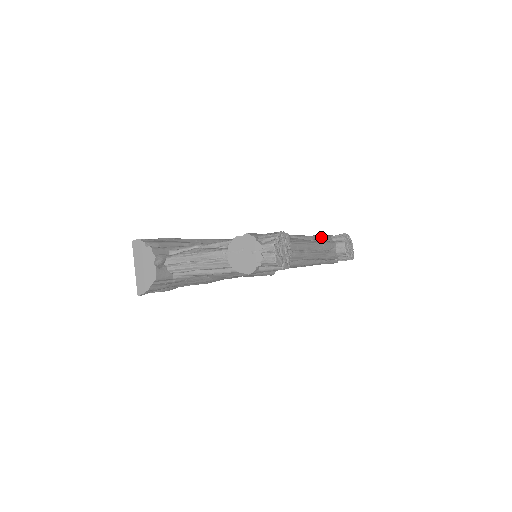
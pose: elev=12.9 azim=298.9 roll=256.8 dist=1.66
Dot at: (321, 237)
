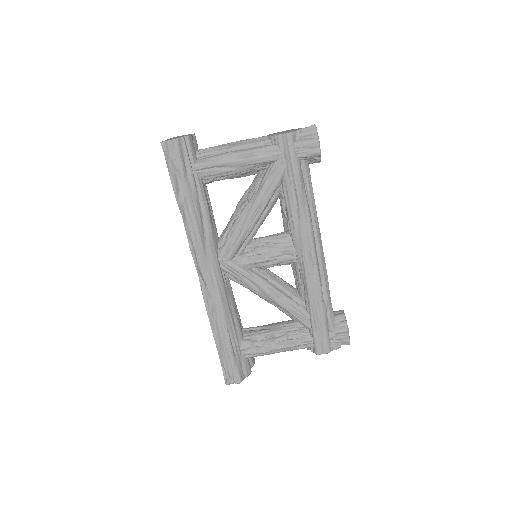
Dot at: occluded
